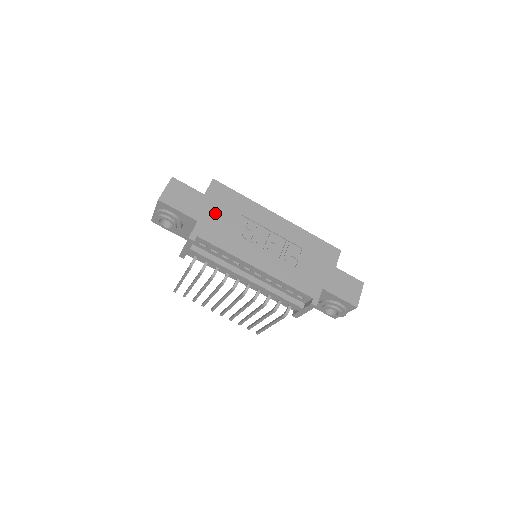
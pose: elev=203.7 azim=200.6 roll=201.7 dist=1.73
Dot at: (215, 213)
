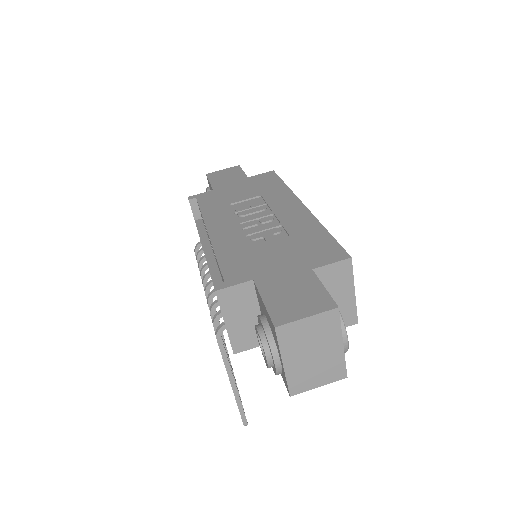
Dot at: (237, 189)
